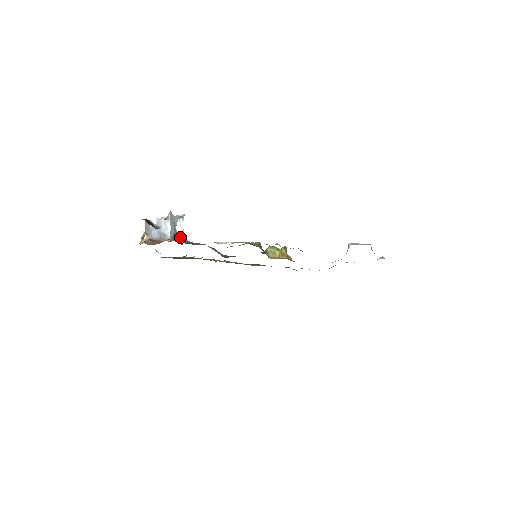
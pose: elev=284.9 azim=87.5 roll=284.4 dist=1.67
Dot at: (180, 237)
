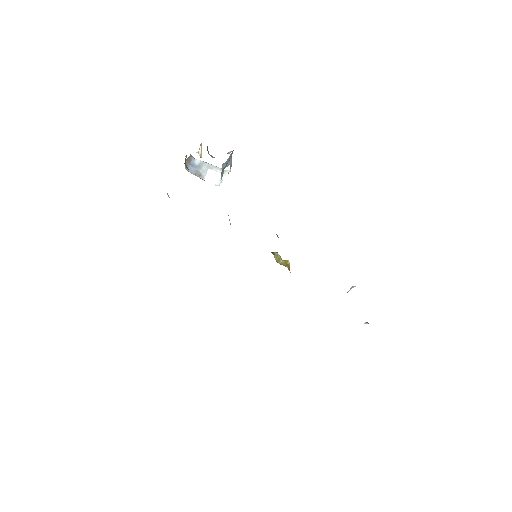
Dot at: (221, 179)
